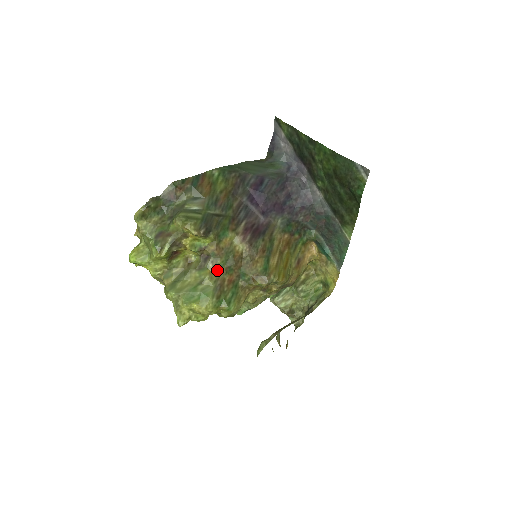
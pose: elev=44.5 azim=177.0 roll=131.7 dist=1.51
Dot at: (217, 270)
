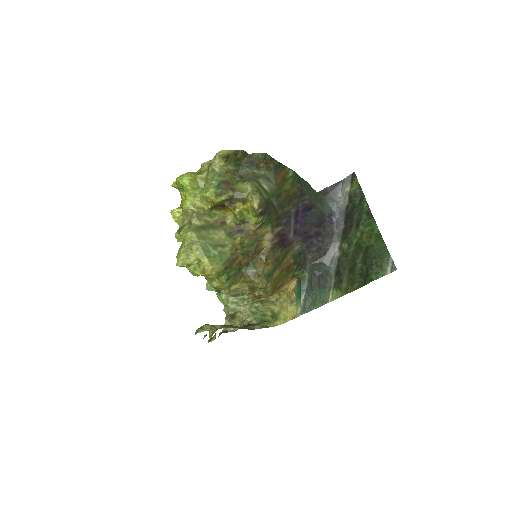
Dot at: (240, 246)
